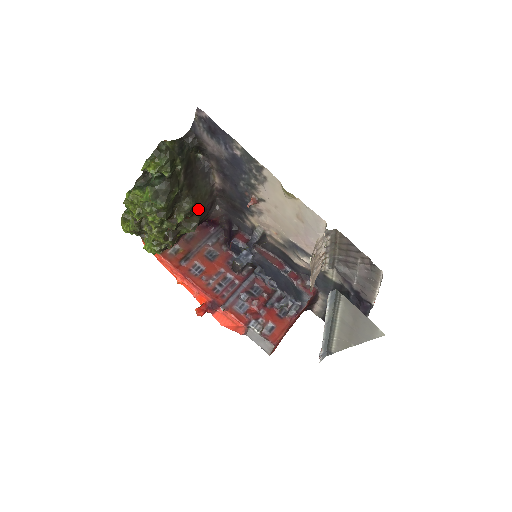
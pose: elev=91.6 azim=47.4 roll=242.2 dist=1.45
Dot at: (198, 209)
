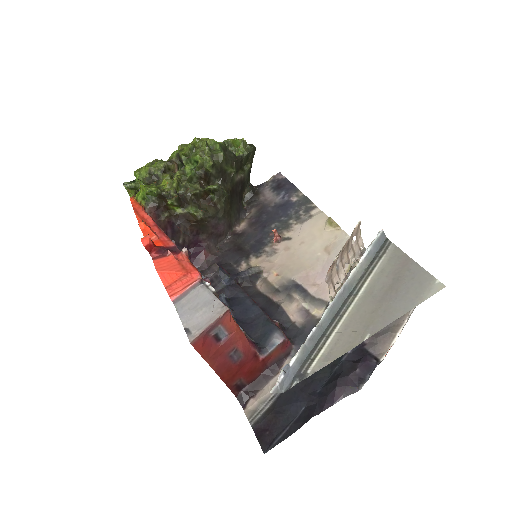
Dot at: (222, 208)
